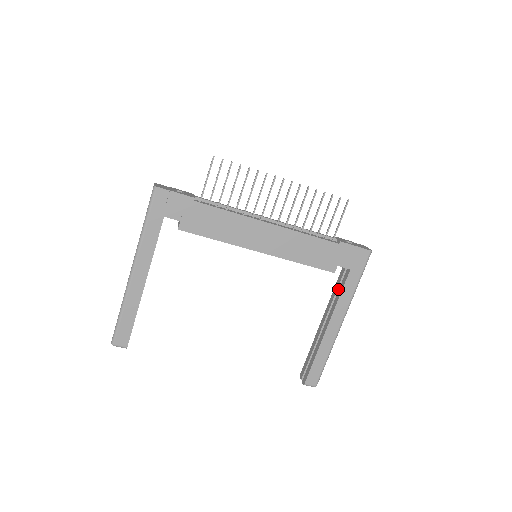
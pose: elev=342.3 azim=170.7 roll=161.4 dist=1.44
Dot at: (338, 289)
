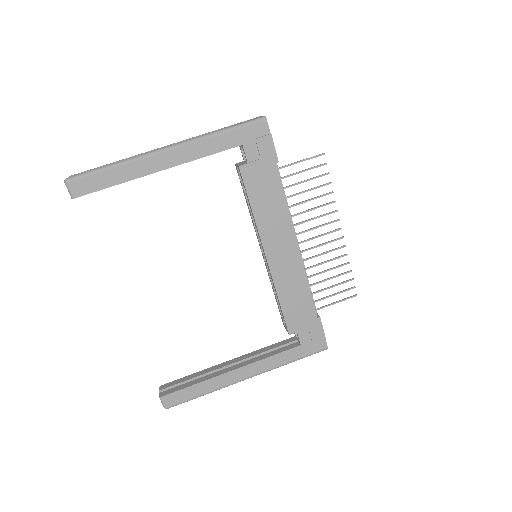
Dot at: (272, 350)
